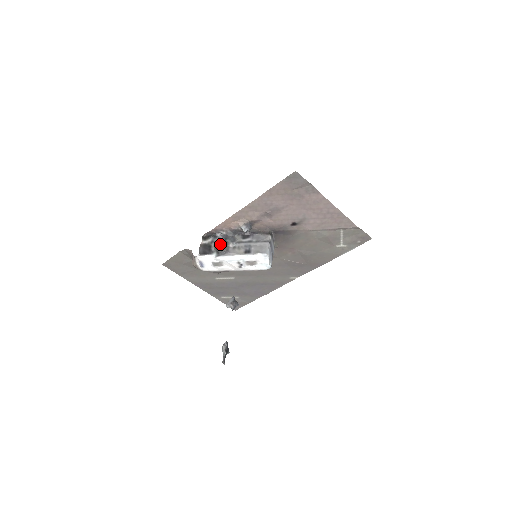
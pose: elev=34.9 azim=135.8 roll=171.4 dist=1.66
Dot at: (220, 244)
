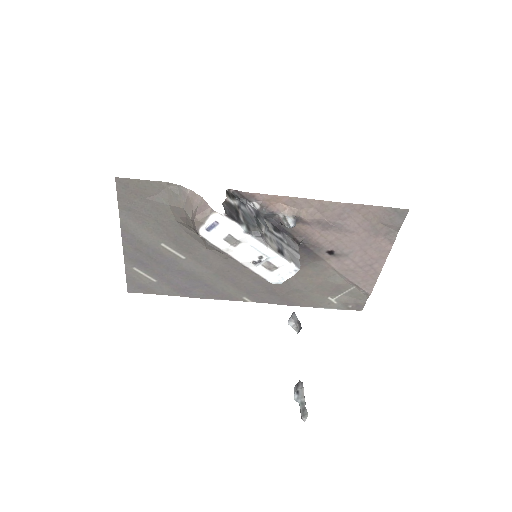
Dot at: (252, 218)
